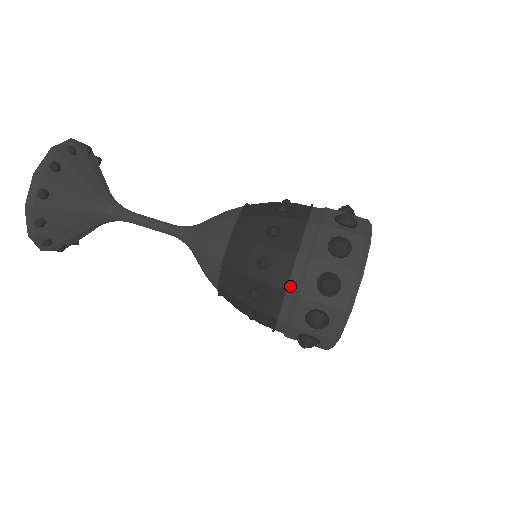
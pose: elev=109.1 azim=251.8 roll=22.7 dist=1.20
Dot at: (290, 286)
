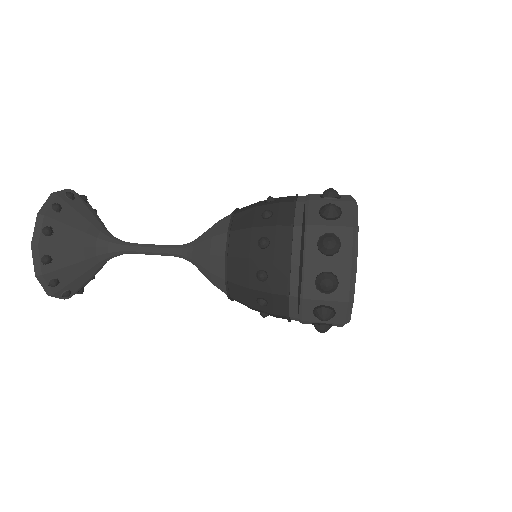
Dot at: (298, 201)
